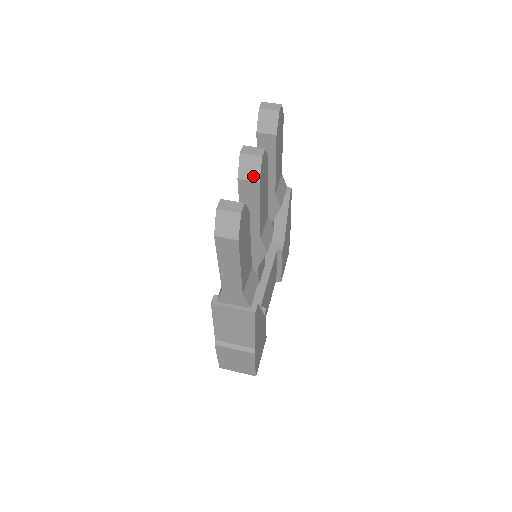
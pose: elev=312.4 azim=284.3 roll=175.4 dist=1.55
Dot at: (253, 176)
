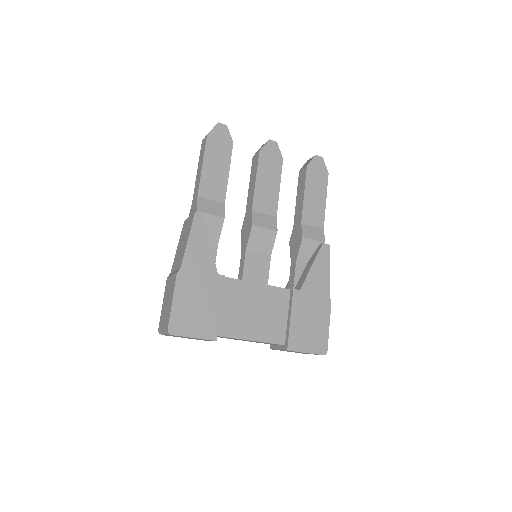
Dot at: (259, 150)
